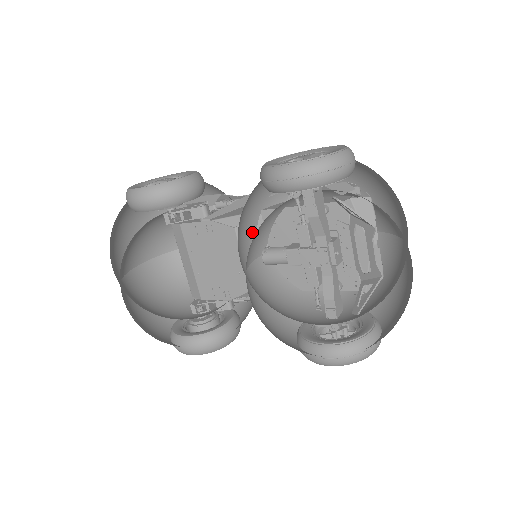
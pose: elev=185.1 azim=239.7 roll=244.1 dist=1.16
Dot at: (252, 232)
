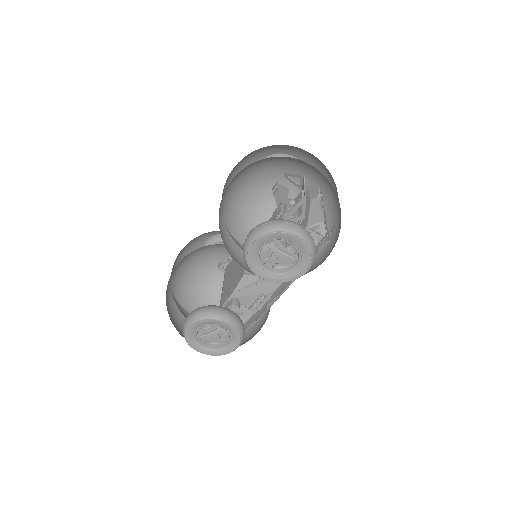
Dot at: occluded
